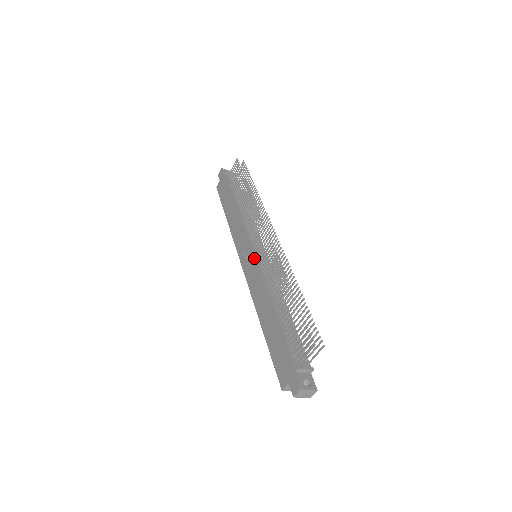
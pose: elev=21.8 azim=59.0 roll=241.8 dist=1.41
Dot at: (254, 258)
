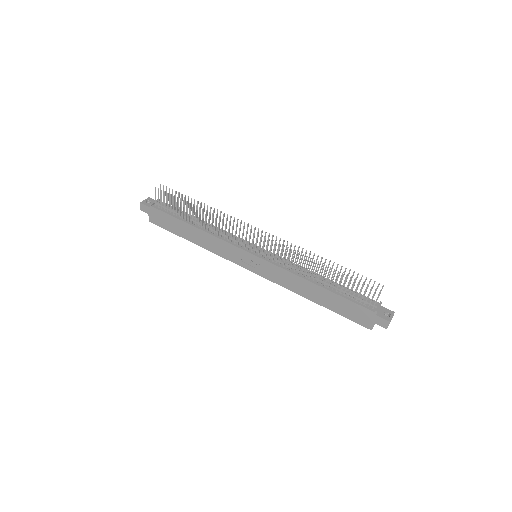
Dot at: (262, 260)
